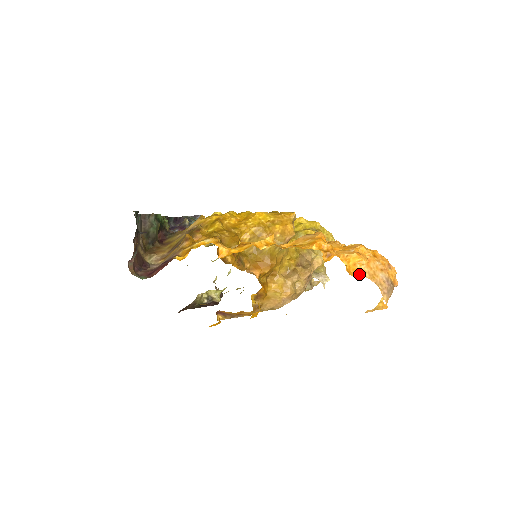
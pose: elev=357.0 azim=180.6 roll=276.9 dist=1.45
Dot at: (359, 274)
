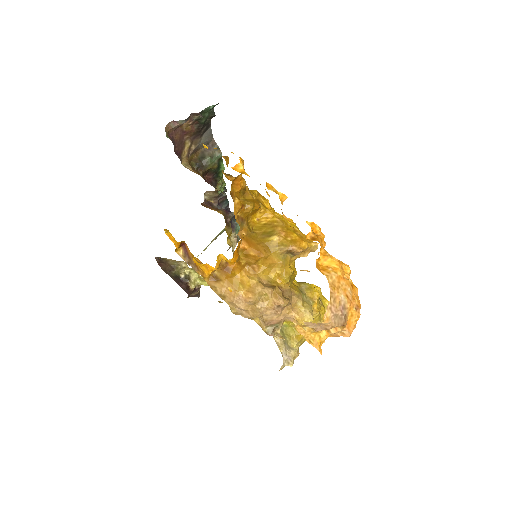
Dot at: (324, 273)
